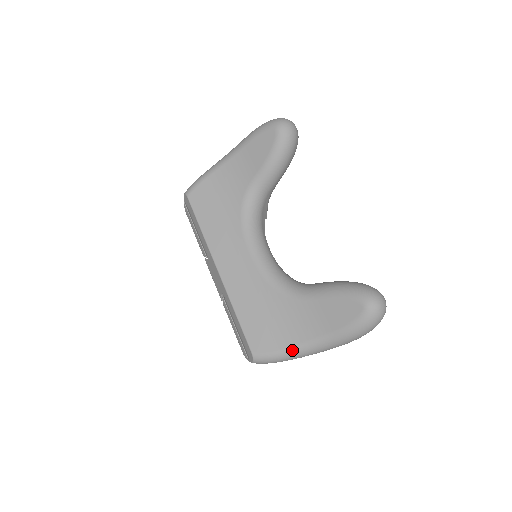
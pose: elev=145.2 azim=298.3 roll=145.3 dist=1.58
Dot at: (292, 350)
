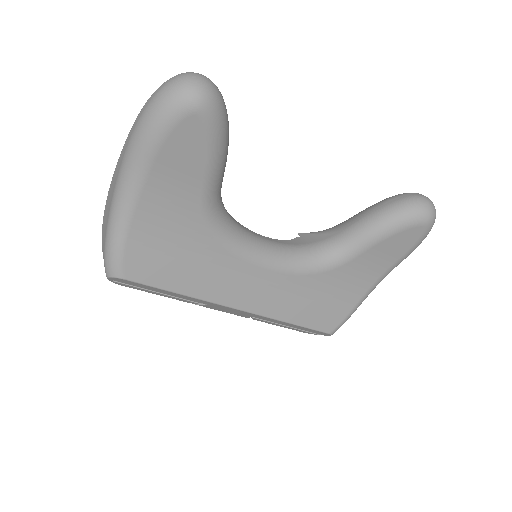
Dot at: (362, 300)
